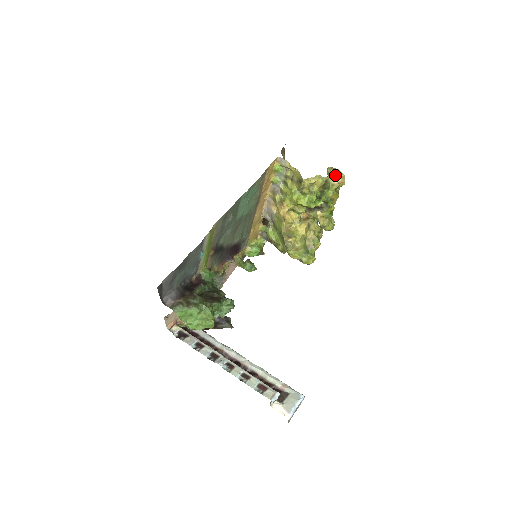
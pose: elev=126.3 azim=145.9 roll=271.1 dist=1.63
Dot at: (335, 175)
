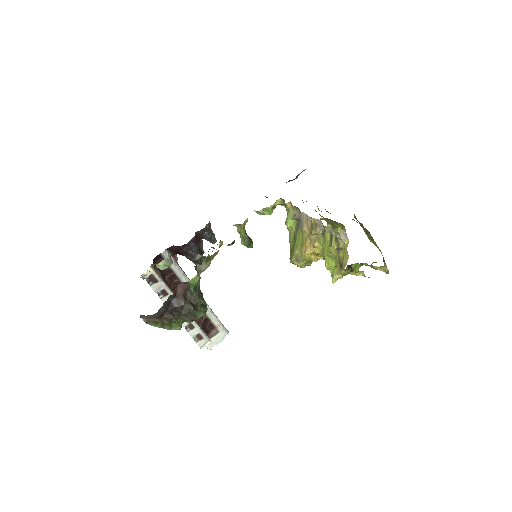
Dot at: (381, 269)
